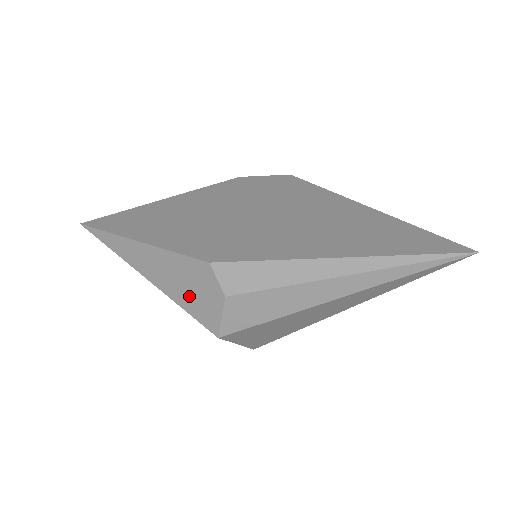
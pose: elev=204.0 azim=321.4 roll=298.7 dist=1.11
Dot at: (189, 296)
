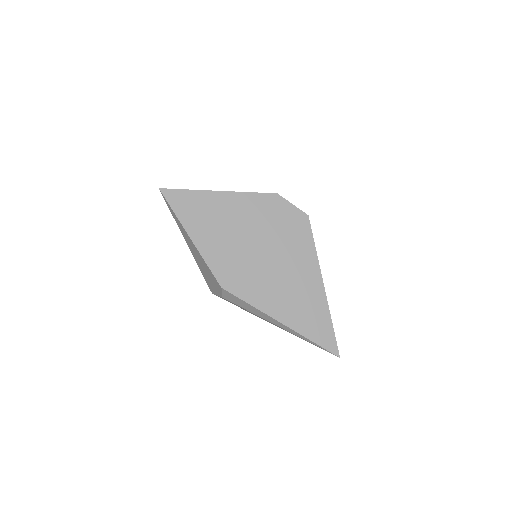
Dot at: (206, 275)
